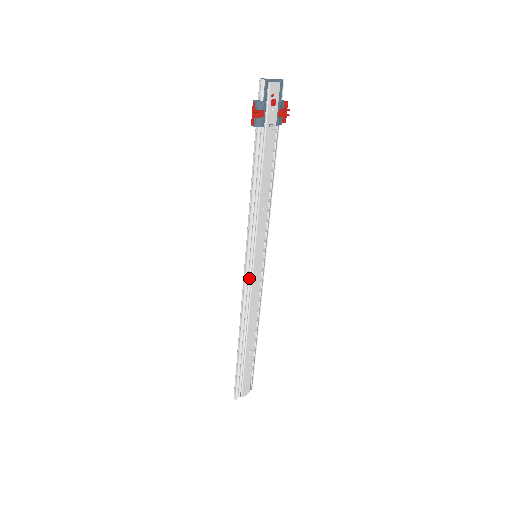
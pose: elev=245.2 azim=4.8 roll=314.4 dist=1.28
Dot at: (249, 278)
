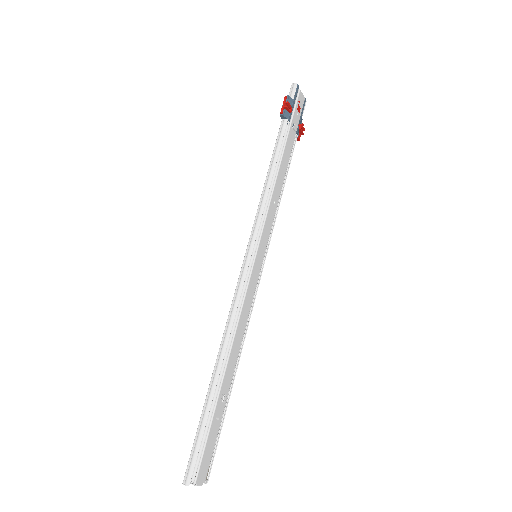
Dot at: (247, 276)
